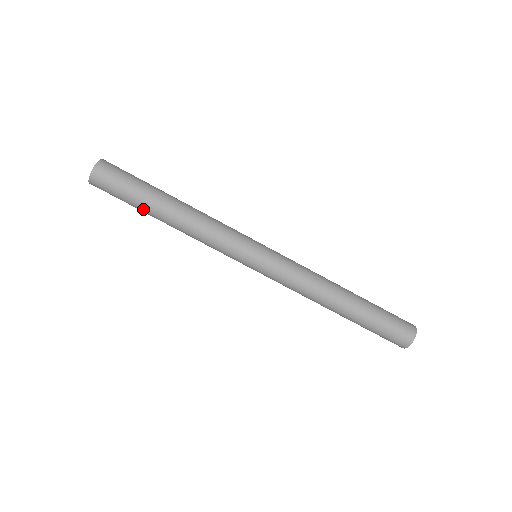
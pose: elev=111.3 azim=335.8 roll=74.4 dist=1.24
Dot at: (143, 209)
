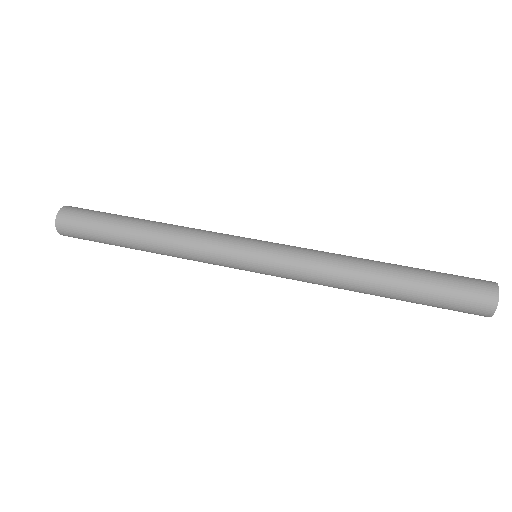
Dot at: (116, 239)
